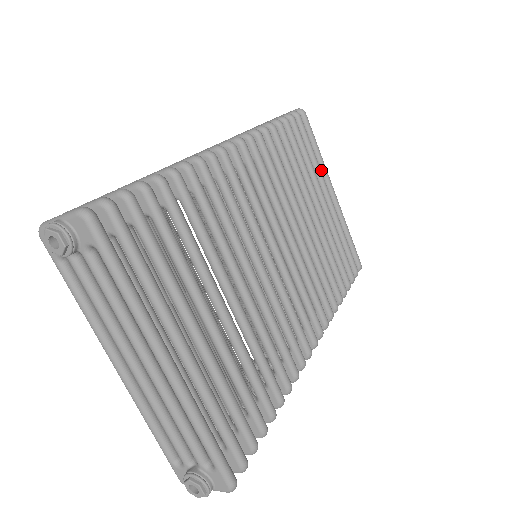
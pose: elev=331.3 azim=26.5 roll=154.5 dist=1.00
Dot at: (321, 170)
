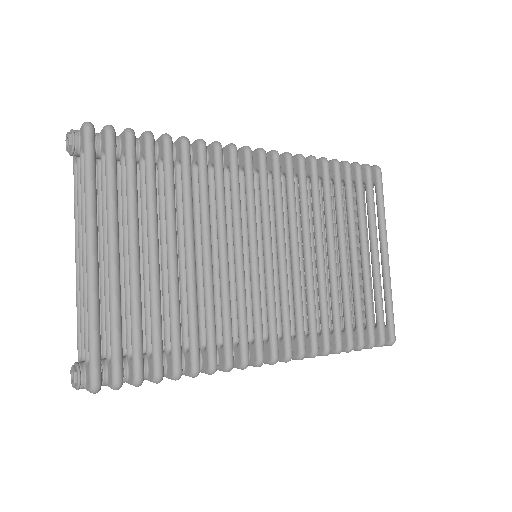
Dot at: (379, 226)
